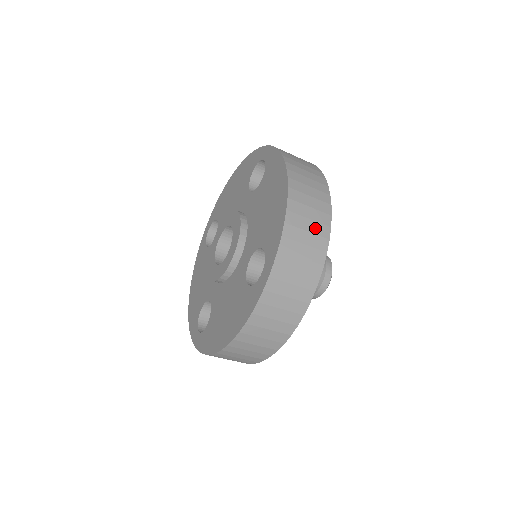
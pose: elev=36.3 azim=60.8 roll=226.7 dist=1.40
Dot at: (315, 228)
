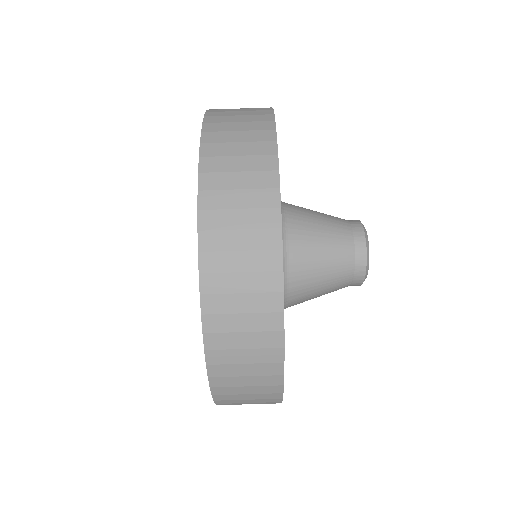
Dot at: (253, 240)
